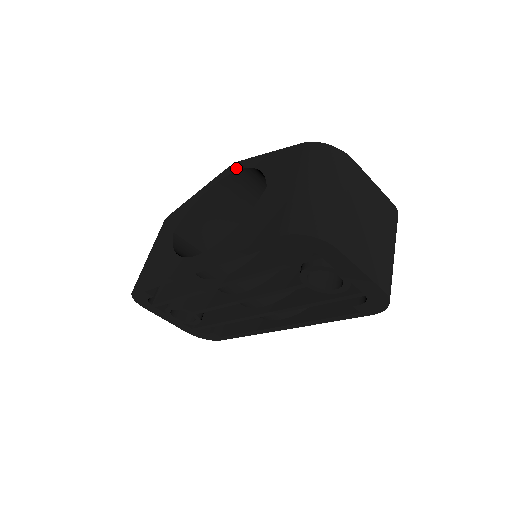
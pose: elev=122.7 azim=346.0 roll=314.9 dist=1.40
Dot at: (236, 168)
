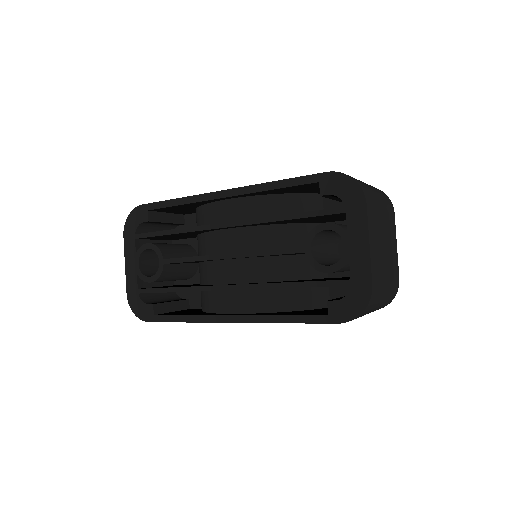
Dot at: occluded
